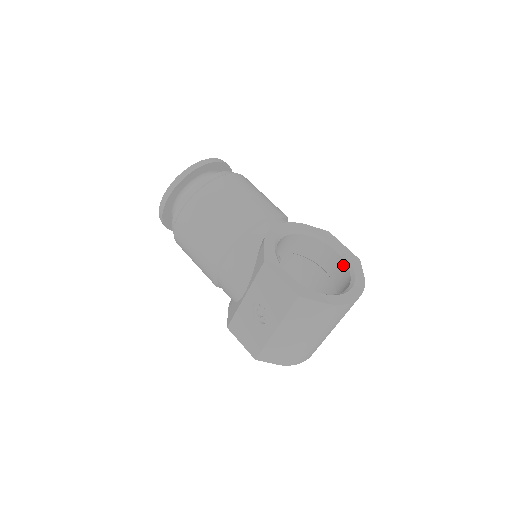
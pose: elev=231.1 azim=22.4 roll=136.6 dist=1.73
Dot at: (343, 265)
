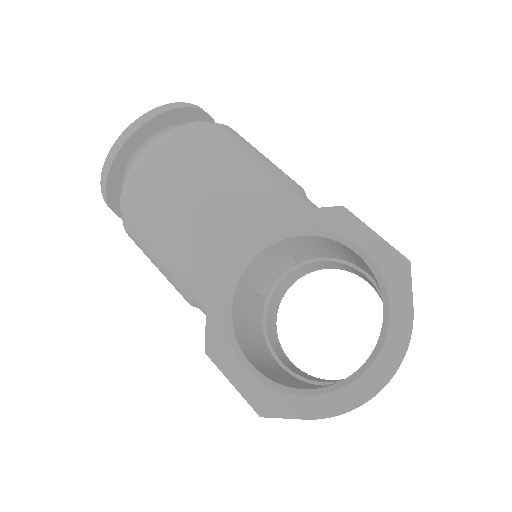
Dot at: occluded
